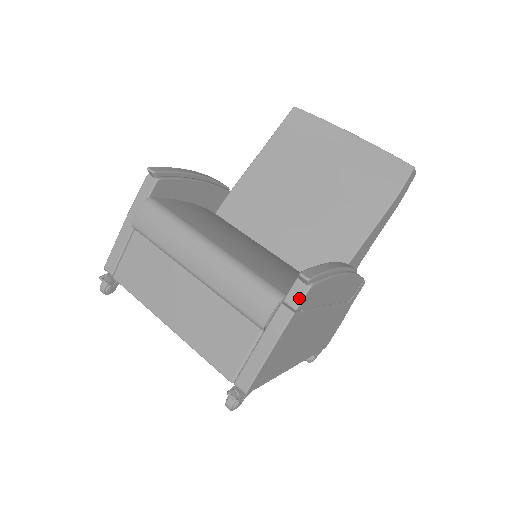
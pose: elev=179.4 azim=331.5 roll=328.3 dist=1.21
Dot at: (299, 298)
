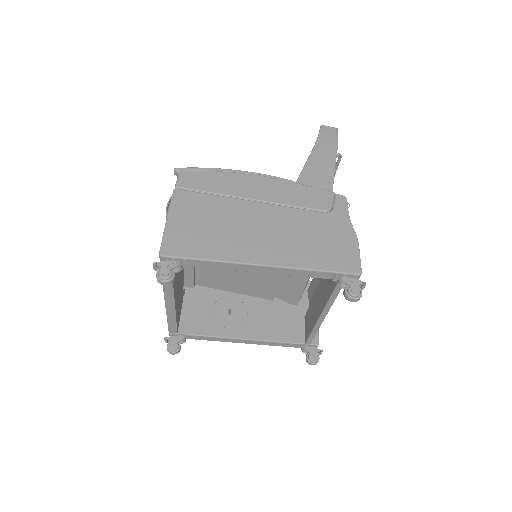
Dot at: (176, 182)
